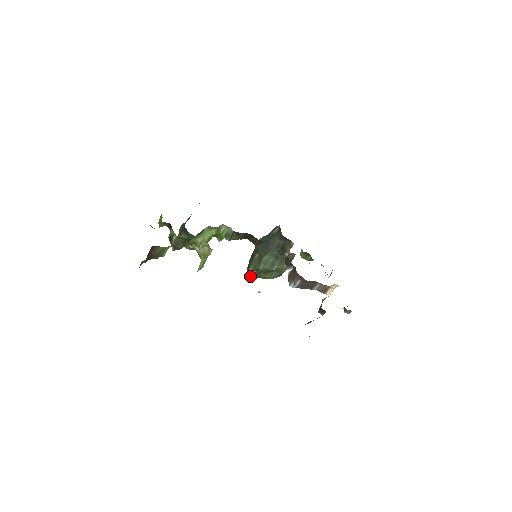
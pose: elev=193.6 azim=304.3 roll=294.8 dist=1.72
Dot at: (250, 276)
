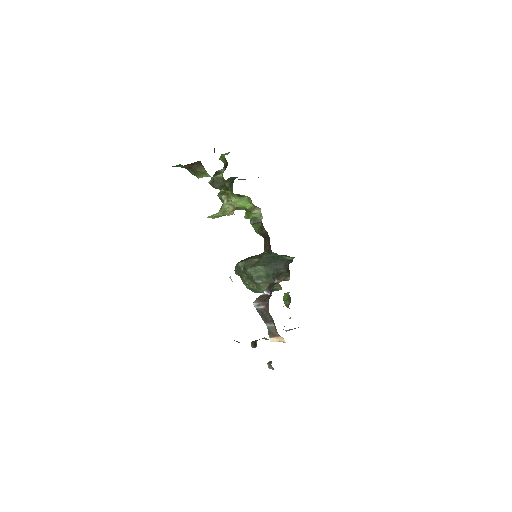
Dot at: (235, 268)
